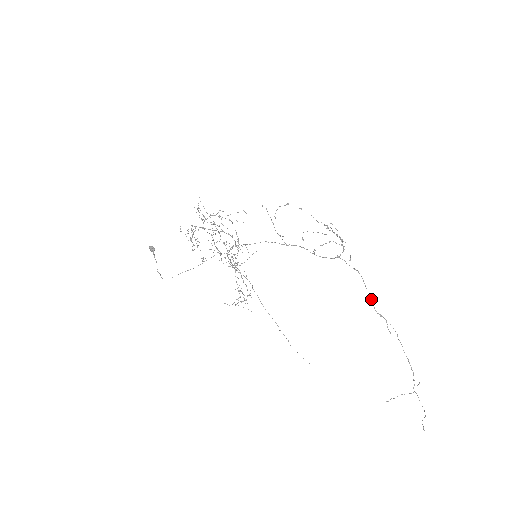
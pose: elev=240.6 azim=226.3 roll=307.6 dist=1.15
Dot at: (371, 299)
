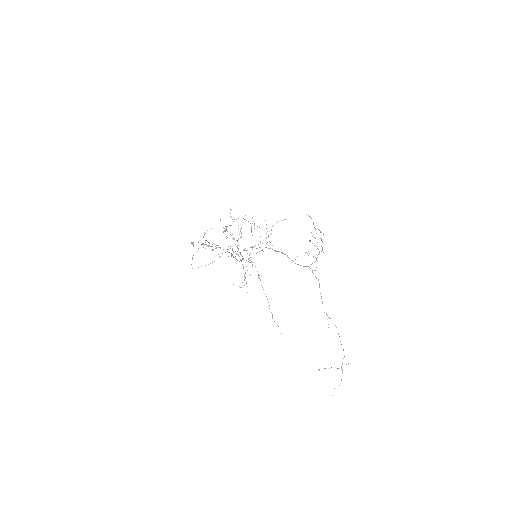
Dot at: (322, 302)
